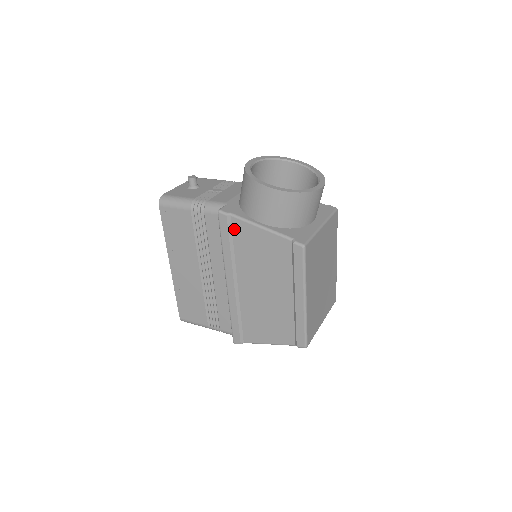
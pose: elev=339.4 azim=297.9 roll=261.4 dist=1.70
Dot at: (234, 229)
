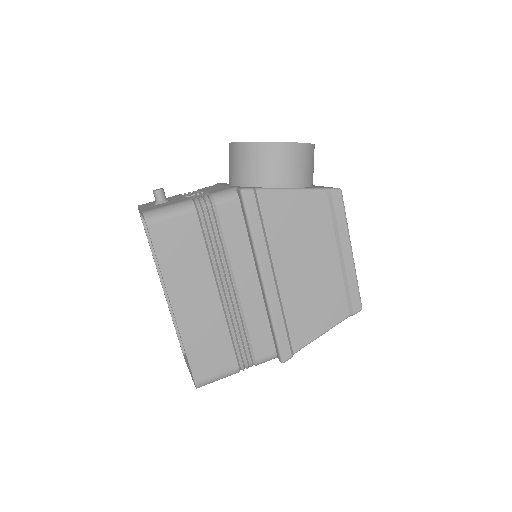
Dot at: (262, 206)
